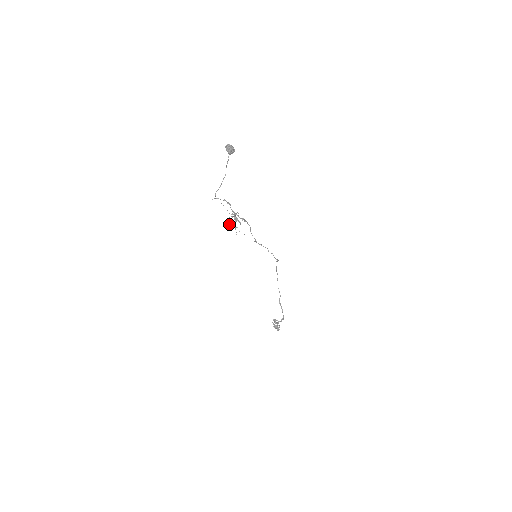
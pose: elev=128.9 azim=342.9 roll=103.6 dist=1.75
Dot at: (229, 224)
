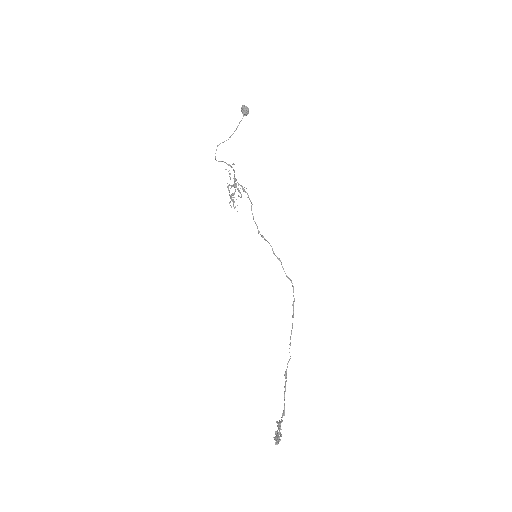
Dot at: occluded
